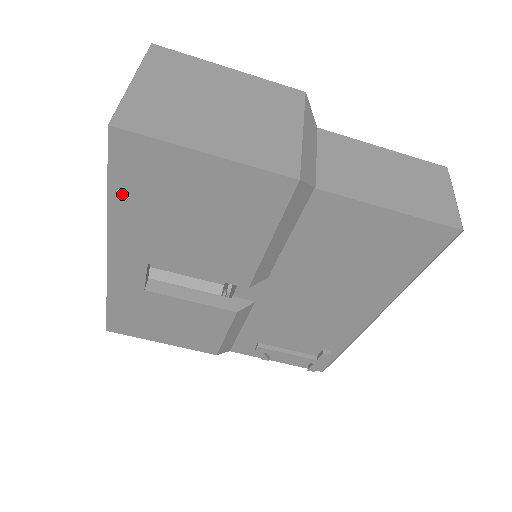
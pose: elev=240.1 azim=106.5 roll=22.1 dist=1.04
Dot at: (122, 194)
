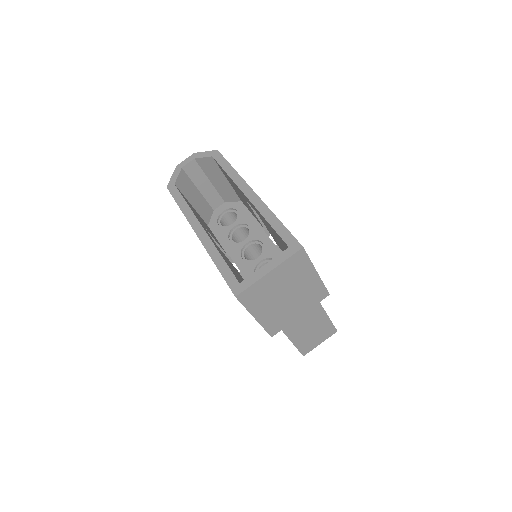
Dot at: occluded
